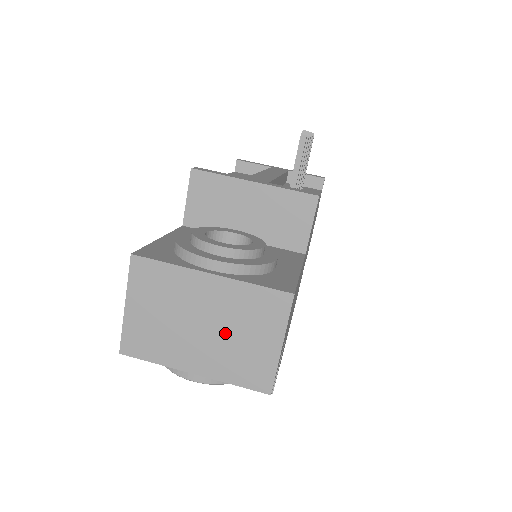
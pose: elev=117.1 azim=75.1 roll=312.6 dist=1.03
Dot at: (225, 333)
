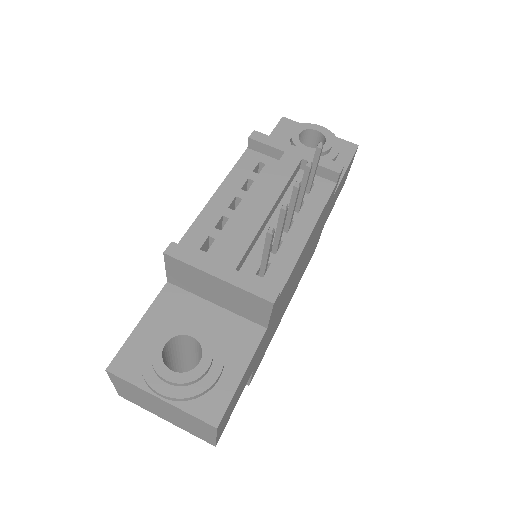
Dot at: (179, 419)
